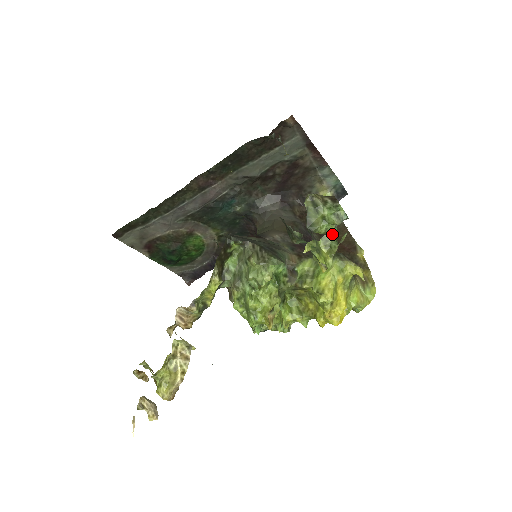
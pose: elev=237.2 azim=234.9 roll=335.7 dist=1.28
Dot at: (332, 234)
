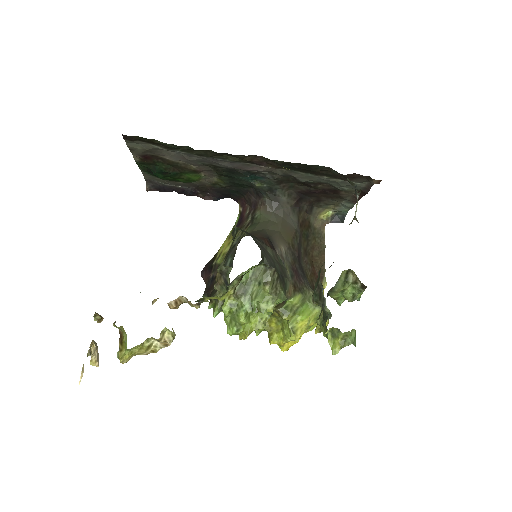
Dot at: (355, 334)
